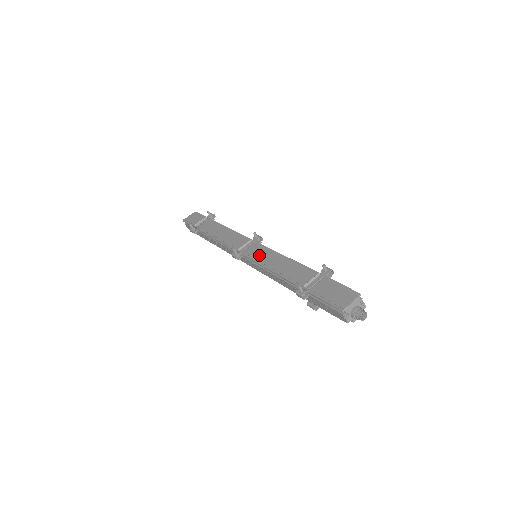
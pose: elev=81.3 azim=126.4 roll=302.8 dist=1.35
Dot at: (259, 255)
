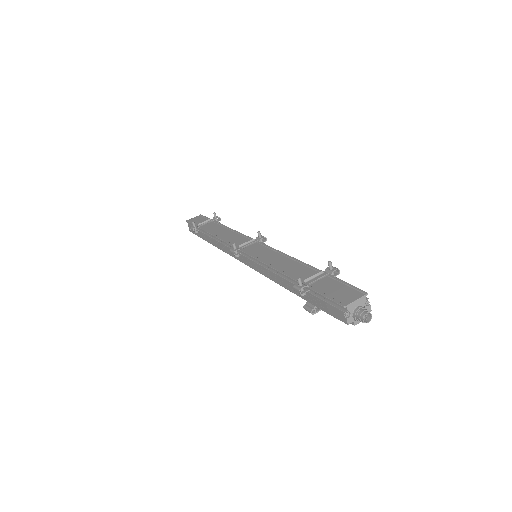
Dot at: (259, 252)
